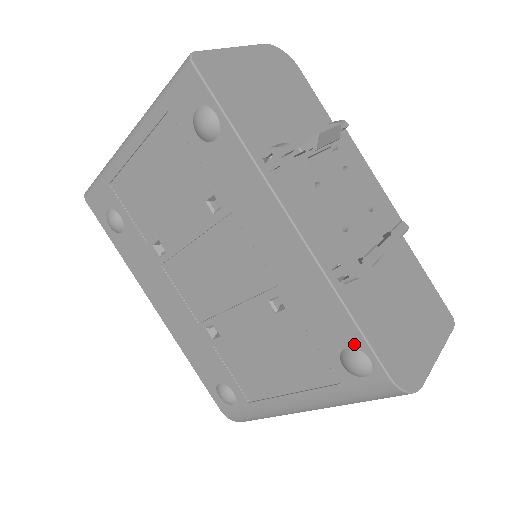
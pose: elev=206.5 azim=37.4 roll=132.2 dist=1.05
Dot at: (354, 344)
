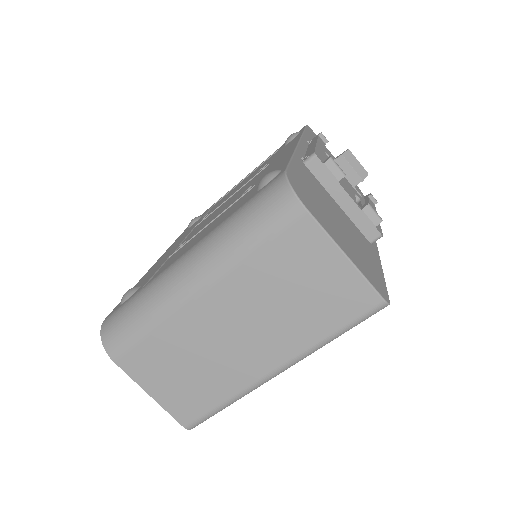
Dot at: occluded
